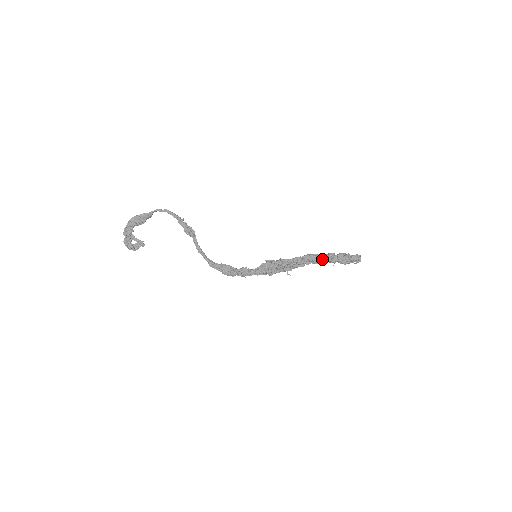
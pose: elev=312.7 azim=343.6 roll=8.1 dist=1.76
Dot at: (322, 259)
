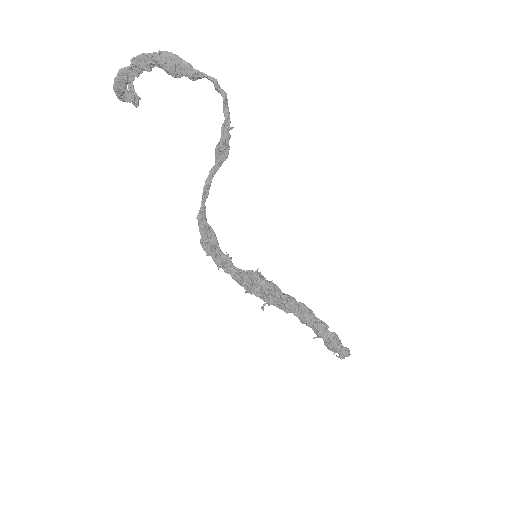
Dot at: (314, 323)
